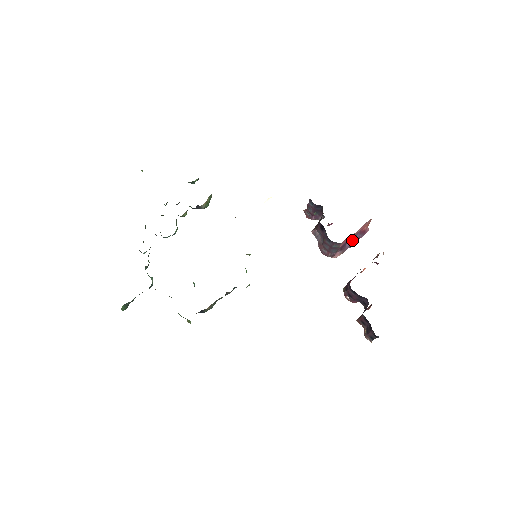
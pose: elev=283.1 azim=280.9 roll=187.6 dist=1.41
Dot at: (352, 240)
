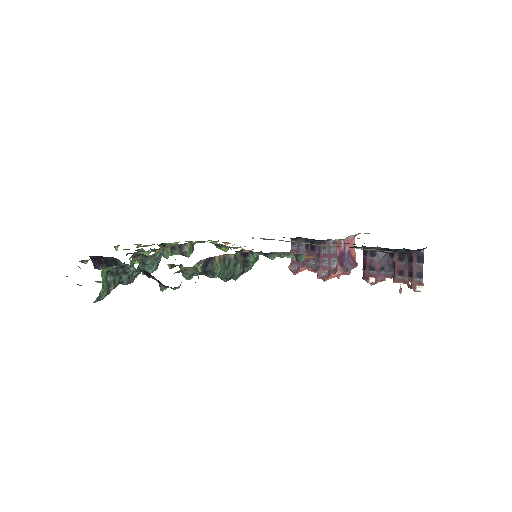
Dot at: (347, 263)
